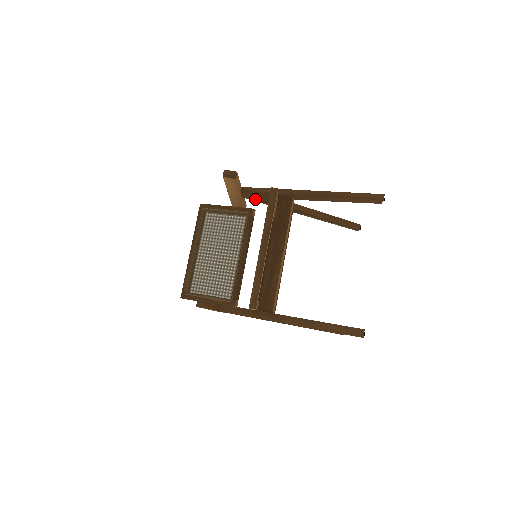
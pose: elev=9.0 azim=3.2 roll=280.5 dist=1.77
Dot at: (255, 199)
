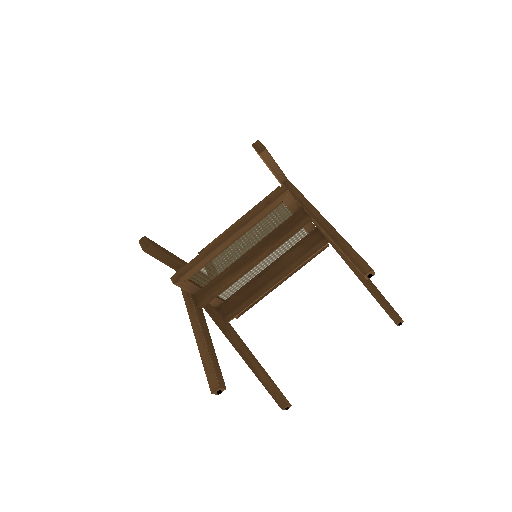
Dot at: occluded
